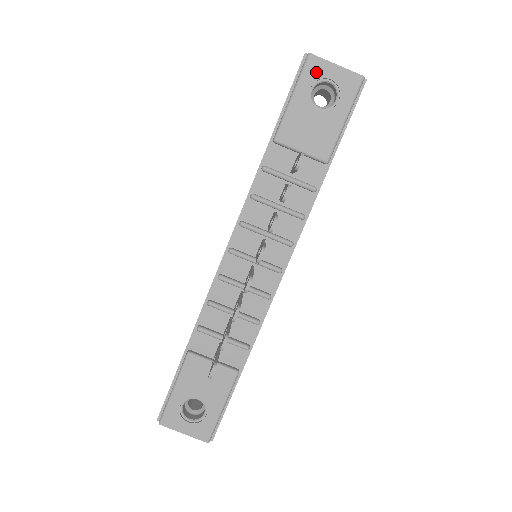
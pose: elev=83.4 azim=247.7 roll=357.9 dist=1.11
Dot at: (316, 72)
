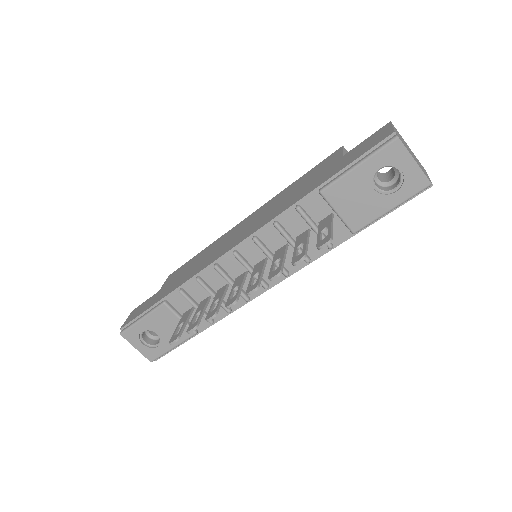
Dot at: (393, 157)
